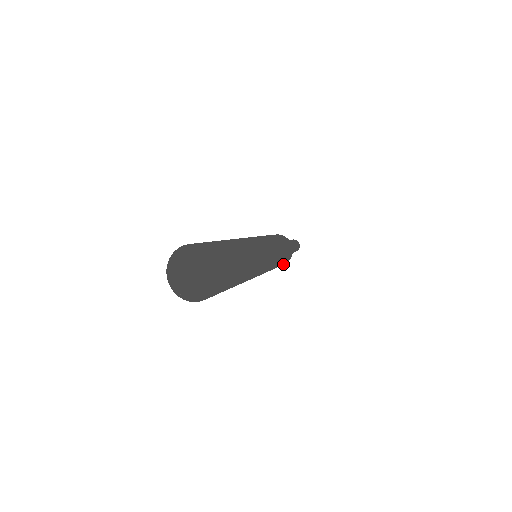
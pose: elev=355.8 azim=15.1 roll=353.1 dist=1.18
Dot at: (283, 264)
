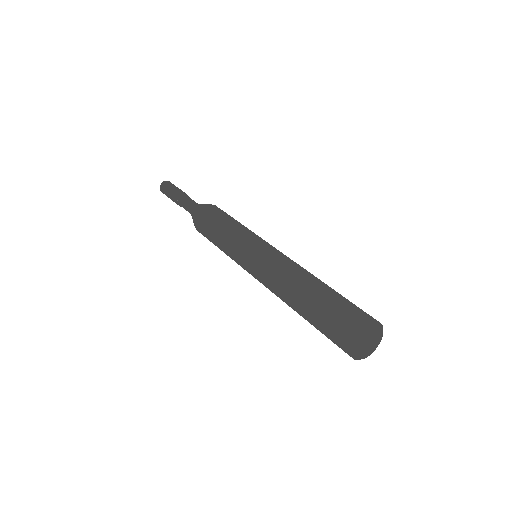
Dot at: occluded
